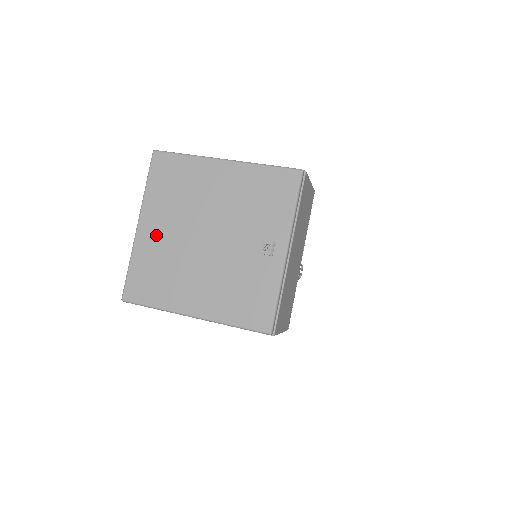
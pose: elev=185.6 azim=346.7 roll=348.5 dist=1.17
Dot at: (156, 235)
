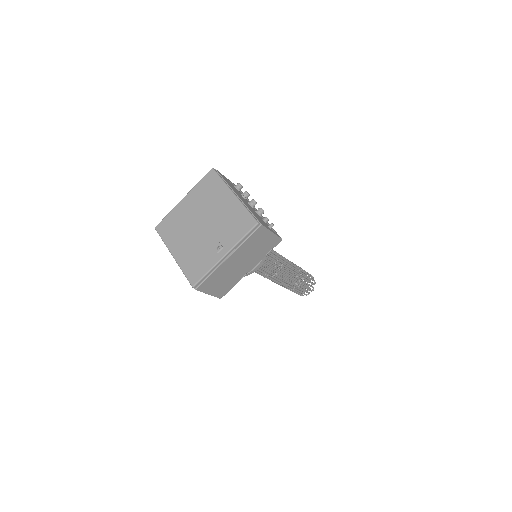
Dot at: (186, 209)
